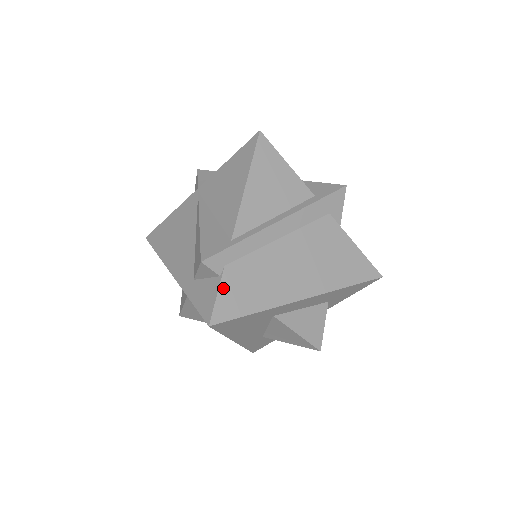
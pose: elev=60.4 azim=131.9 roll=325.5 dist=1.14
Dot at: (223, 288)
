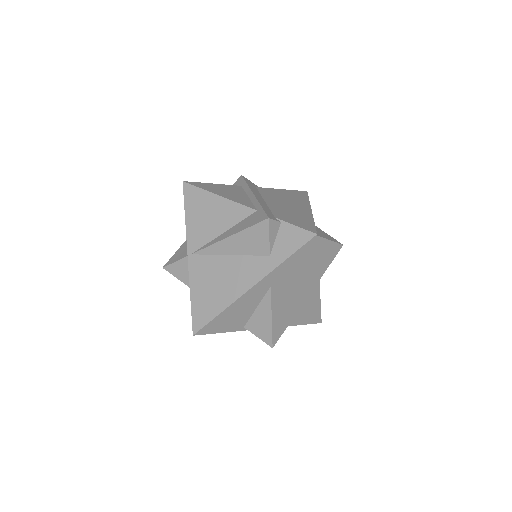
Dot at: (291, 223)
